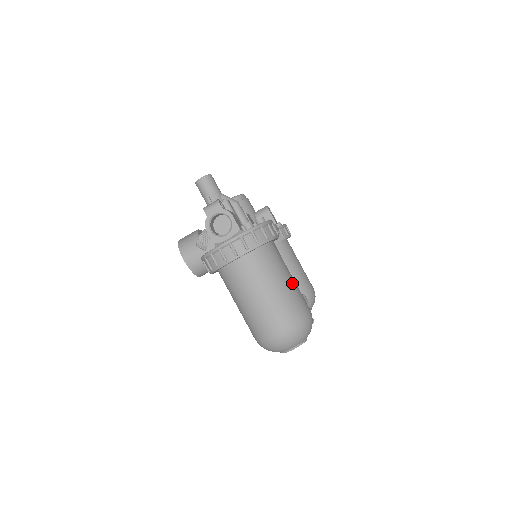
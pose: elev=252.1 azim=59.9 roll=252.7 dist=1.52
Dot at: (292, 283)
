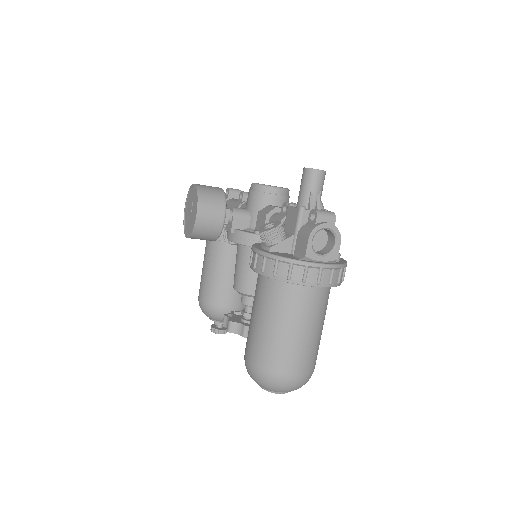
Dot at: occluded
